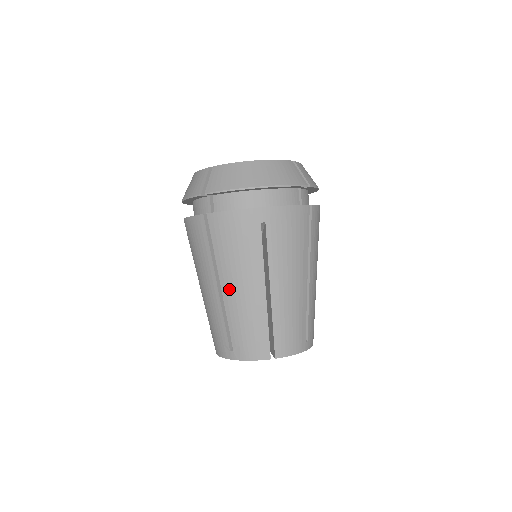
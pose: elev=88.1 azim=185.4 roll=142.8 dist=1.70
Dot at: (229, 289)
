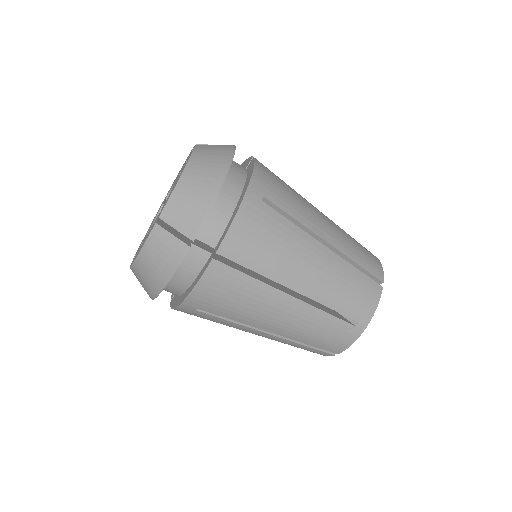
Dot at: (304, 283)
